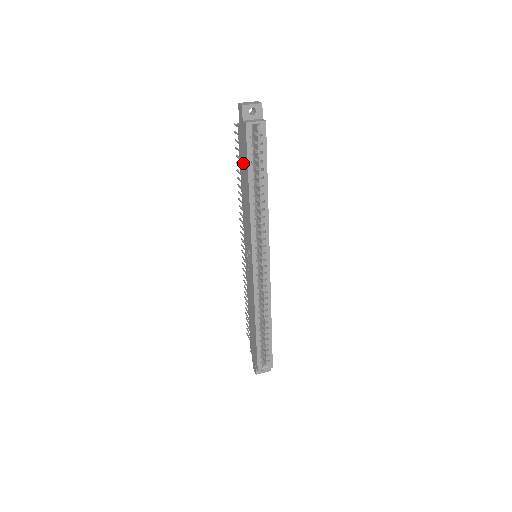
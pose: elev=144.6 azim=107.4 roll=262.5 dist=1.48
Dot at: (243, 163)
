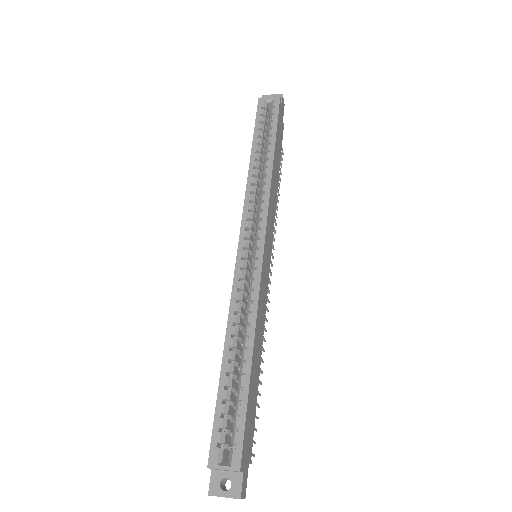
Dot at: occluded
